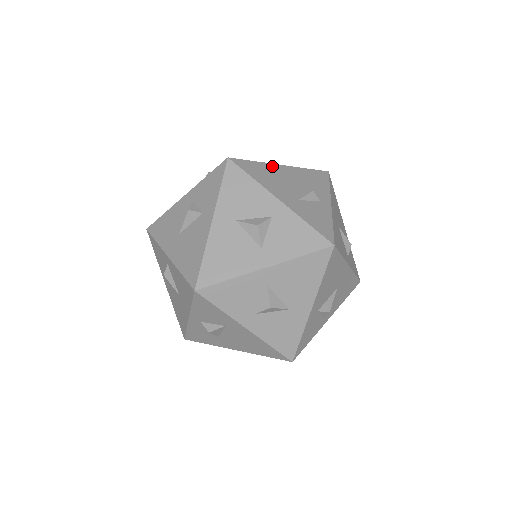
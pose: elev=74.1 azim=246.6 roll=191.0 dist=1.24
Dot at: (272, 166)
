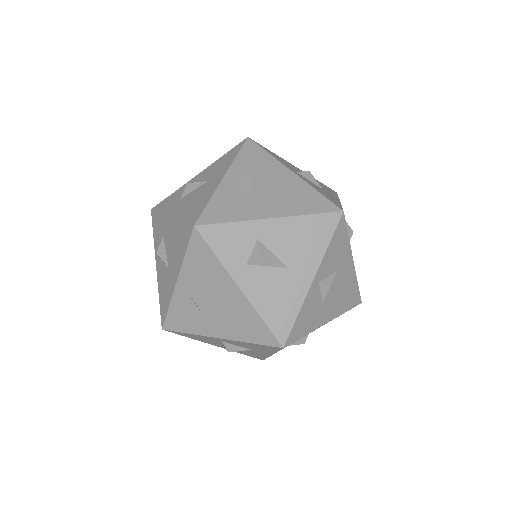
Dot at: occluded
